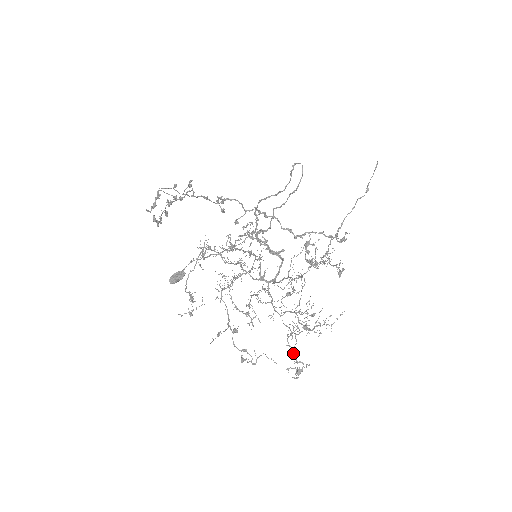
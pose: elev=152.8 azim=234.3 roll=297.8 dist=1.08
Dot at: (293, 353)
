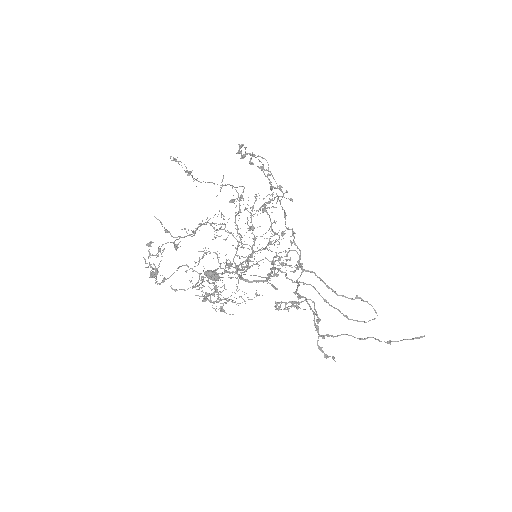
Dot at: (172, 274)
